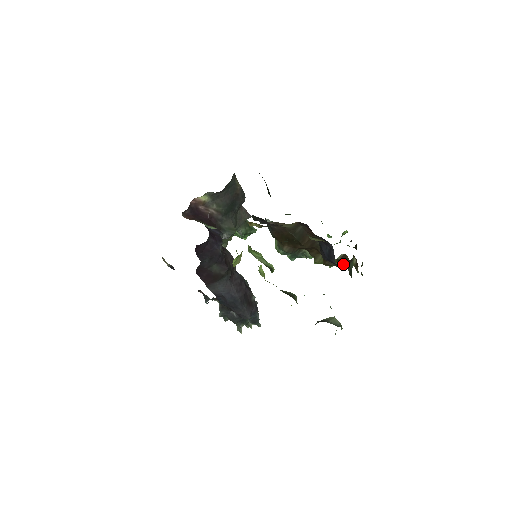
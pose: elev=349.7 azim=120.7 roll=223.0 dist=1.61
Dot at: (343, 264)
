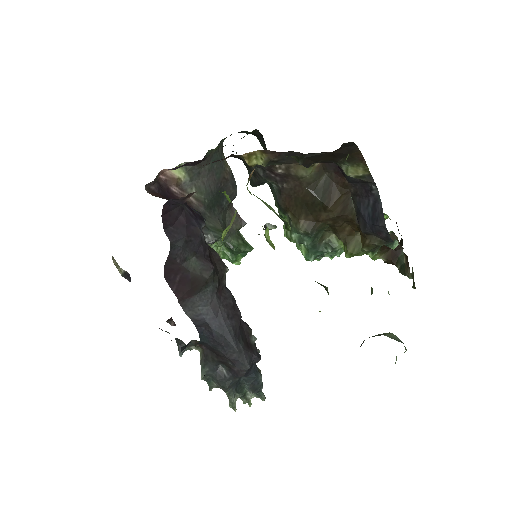
Dot at: (392, 246)
